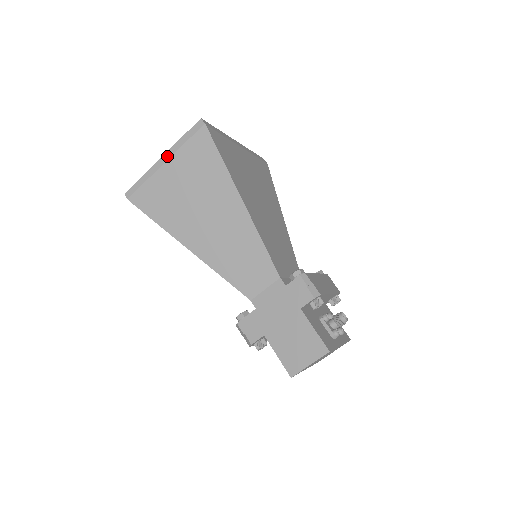
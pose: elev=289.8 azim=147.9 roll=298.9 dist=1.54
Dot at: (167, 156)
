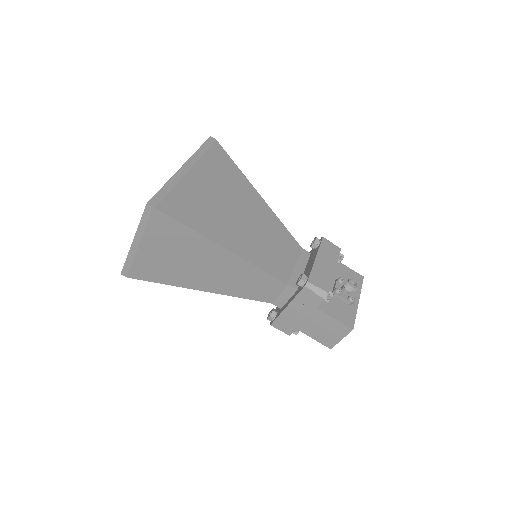
Dot at: (137, 240)
